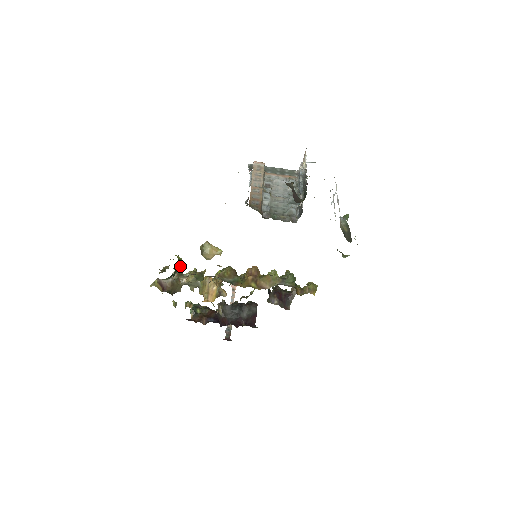
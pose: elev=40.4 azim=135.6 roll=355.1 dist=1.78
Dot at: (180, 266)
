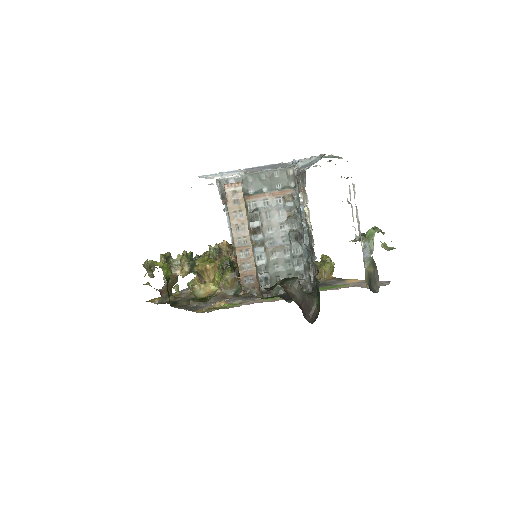
Dot at: occluded
